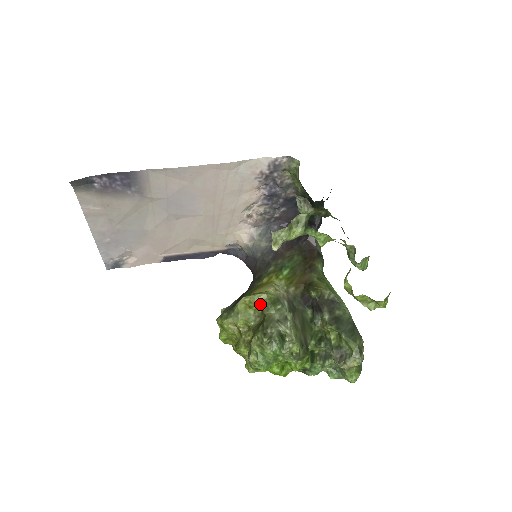
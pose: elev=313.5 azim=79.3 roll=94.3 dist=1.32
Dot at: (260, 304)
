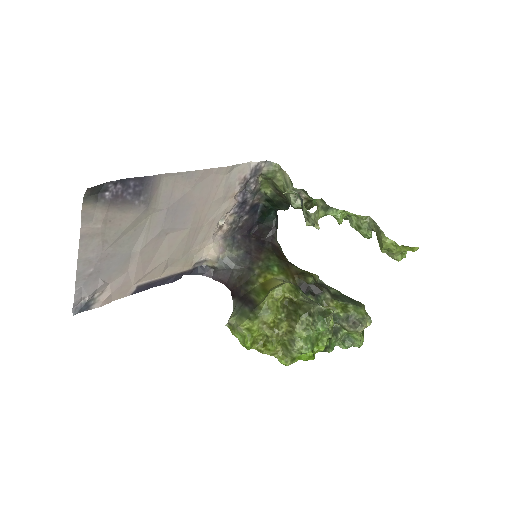
Dot at: (288, 293)
